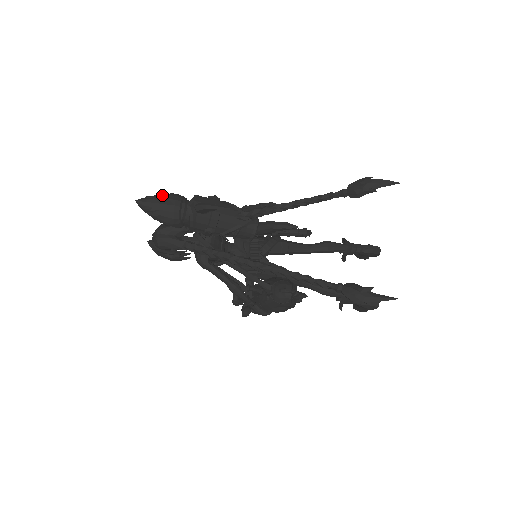
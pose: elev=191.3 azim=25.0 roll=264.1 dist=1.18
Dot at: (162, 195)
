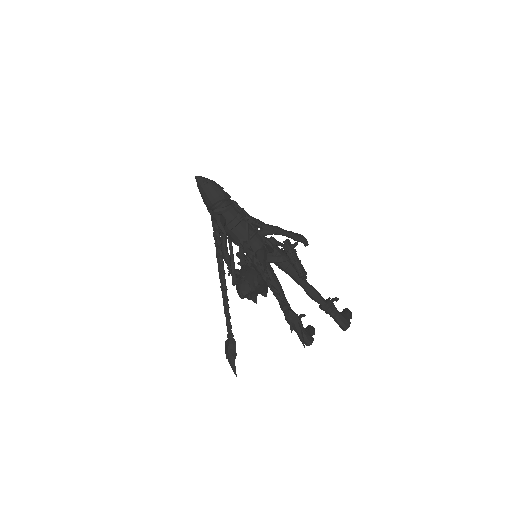
Dot at: (212, 187)
